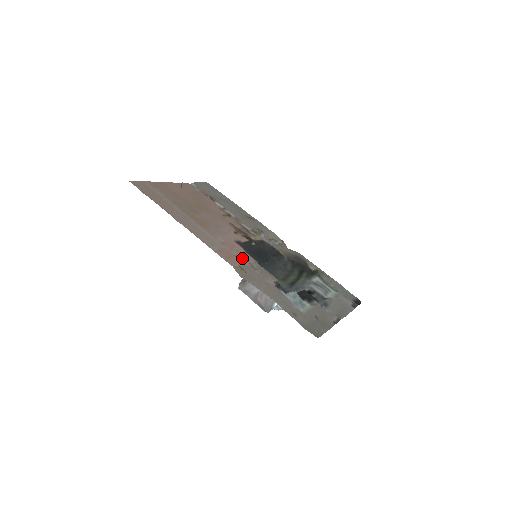
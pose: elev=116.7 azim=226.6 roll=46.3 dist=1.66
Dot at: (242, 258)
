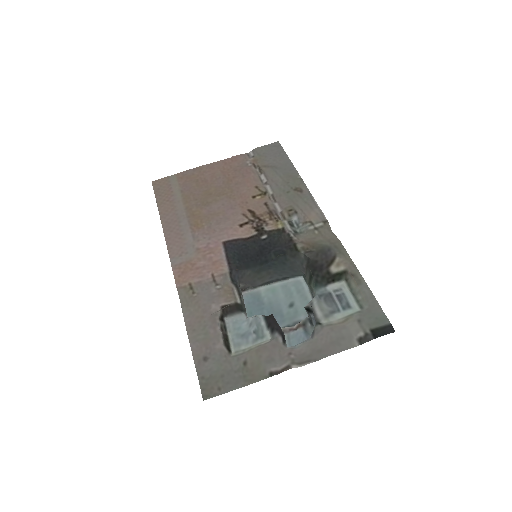
Dot at: (205, 271)
